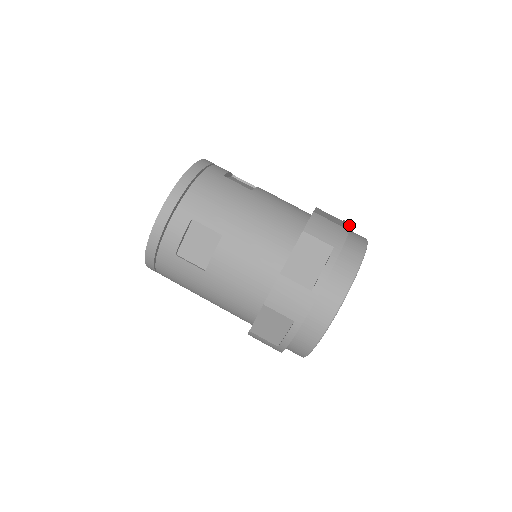
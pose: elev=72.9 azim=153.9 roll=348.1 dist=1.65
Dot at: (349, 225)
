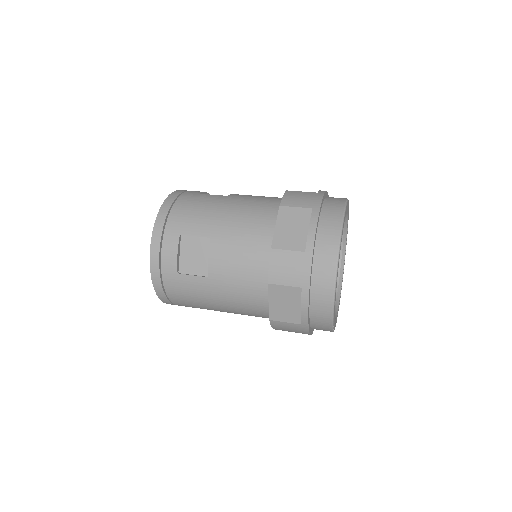
Dot at: (324, 191)
